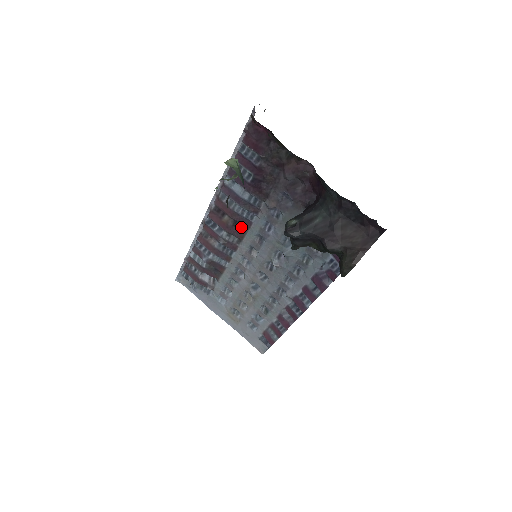
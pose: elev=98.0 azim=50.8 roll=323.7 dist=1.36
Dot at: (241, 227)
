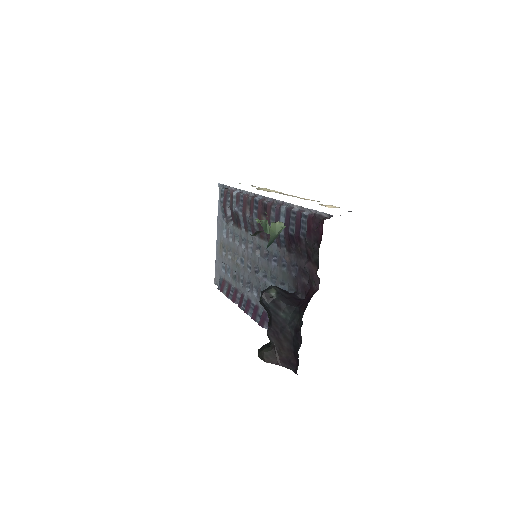
Dot at: (266, 234)
